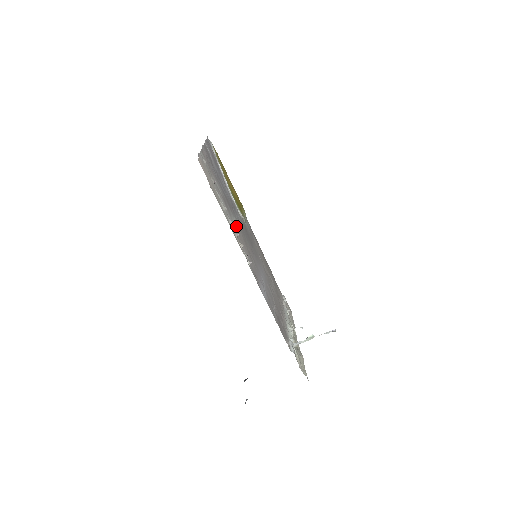
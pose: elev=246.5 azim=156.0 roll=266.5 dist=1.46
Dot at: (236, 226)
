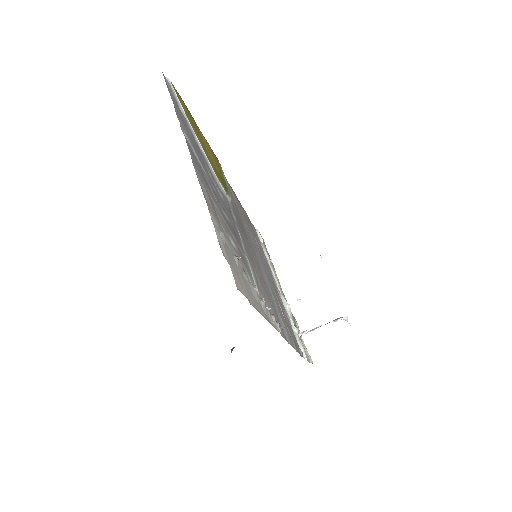
Dot at: (254, 276)
